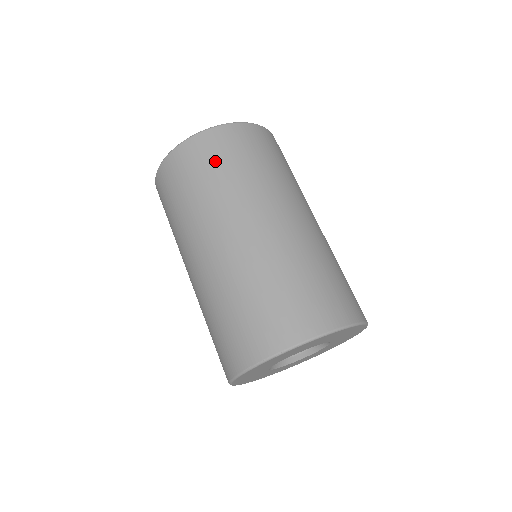
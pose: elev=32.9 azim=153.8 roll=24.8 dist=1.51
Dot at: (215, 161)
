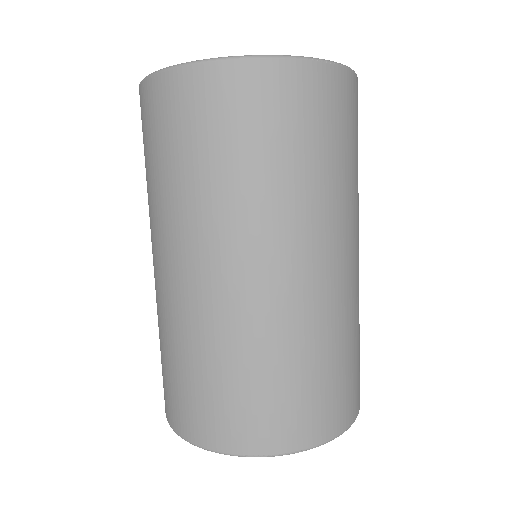
Dot at: (315, 131)
